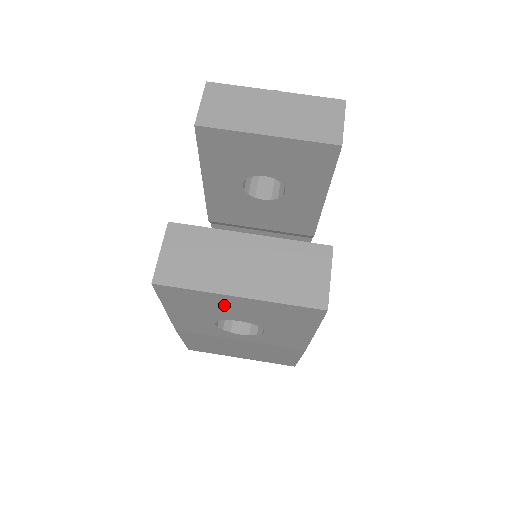
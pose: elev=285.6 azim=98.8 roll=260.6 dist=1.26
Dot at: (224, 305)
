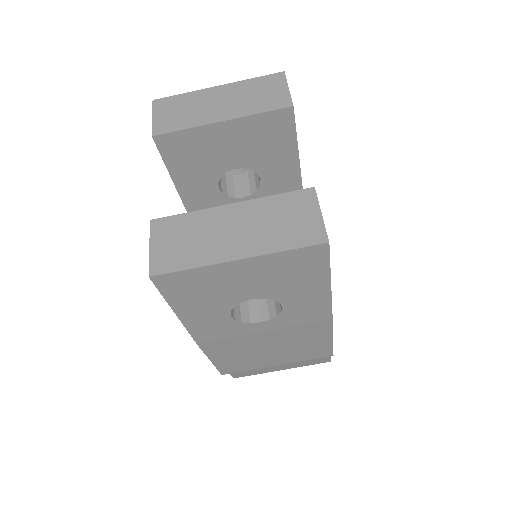
Dot at: (228, 280)
